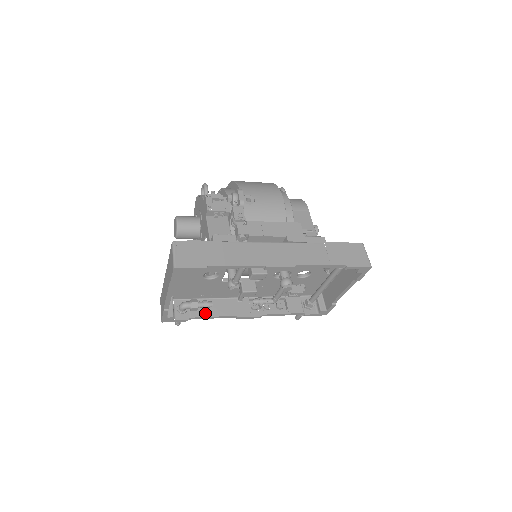
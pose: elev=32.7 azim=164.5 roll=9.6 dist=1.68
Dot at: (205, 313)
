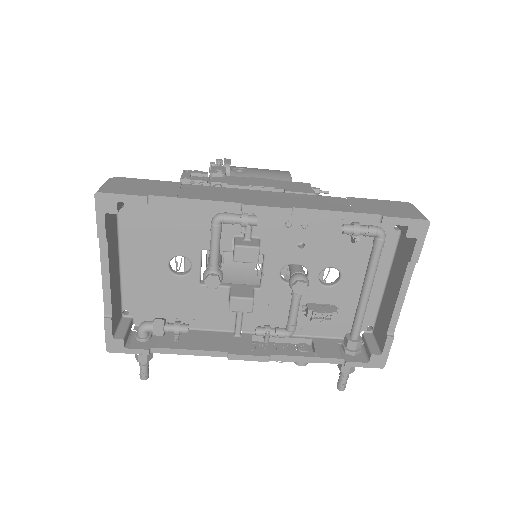
Dot at: (177, 344)
